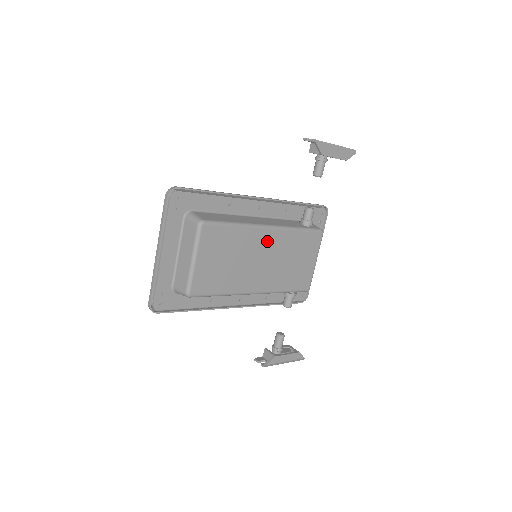
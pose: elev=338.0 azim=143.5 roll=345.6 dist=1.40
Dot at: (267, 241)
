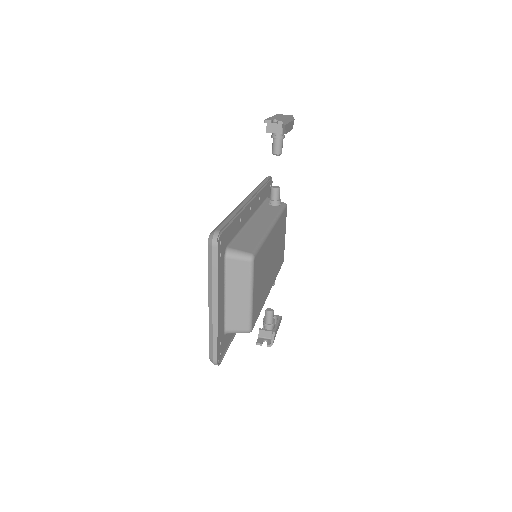
Dot at: (273, 240)
